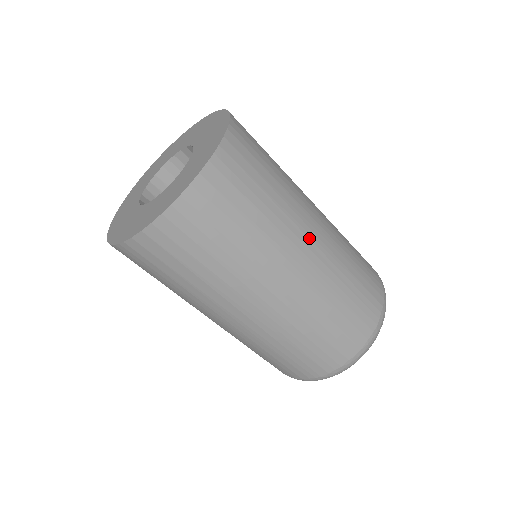
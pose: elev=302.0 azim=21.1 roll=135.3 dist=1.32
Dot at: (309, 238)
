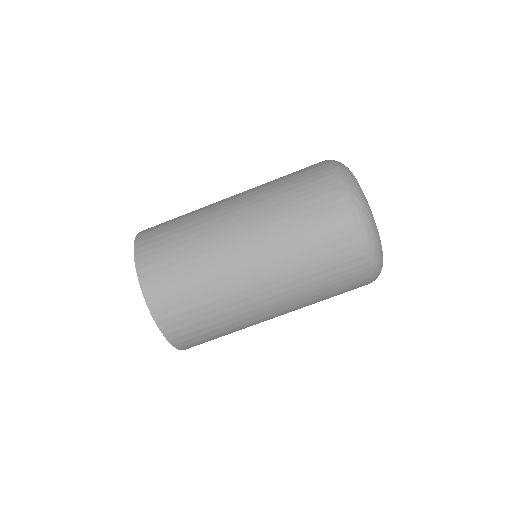
Dot at: (237, 243)
